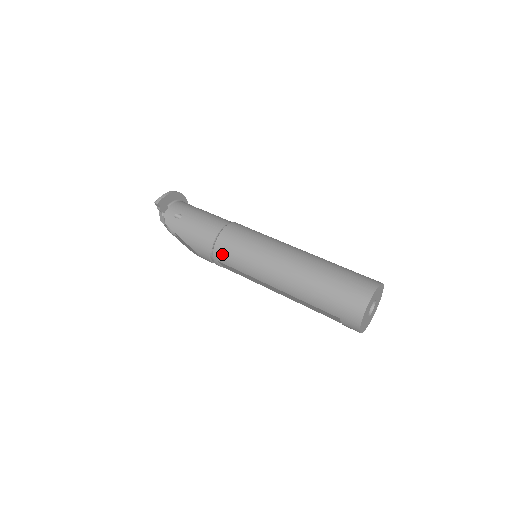
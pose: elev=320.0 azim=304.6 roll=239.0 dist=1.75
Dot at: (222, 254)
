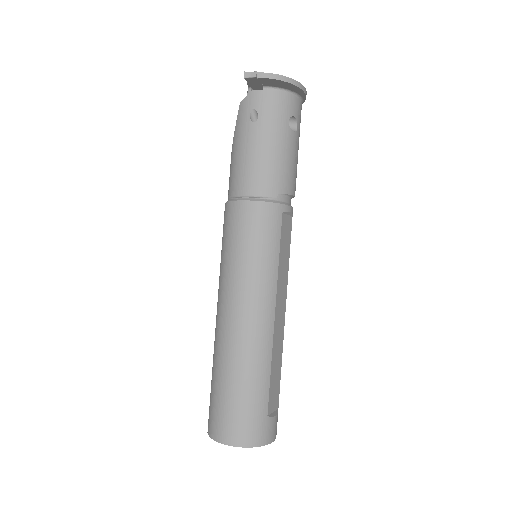
Dot at: (226, 218)
